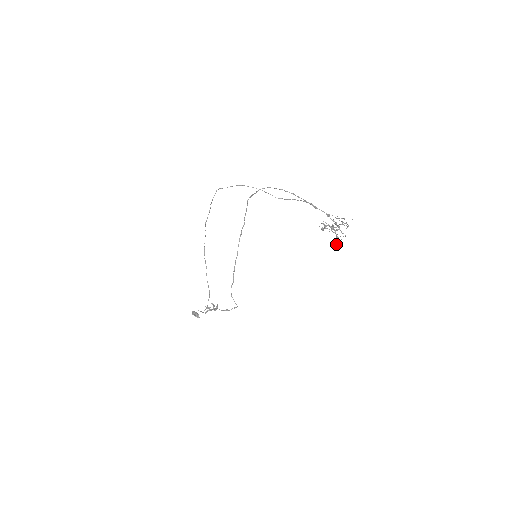
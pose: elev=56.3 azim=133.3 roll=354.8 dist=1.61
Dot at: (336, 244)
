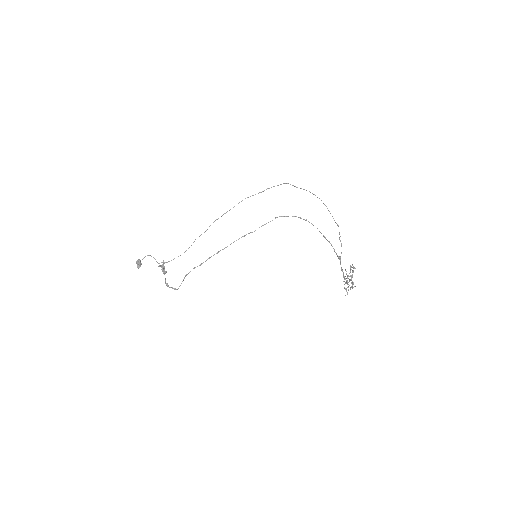
Dot at: occluded
